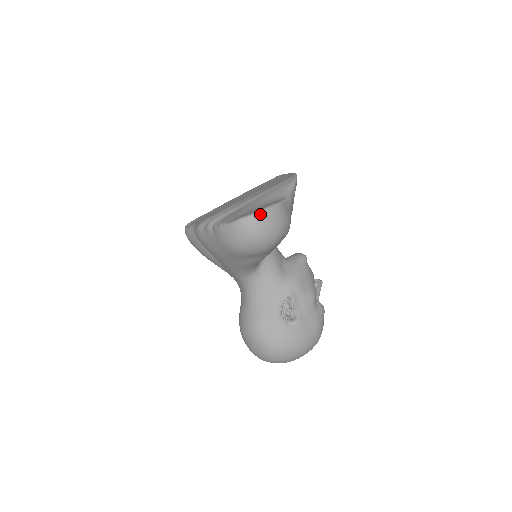
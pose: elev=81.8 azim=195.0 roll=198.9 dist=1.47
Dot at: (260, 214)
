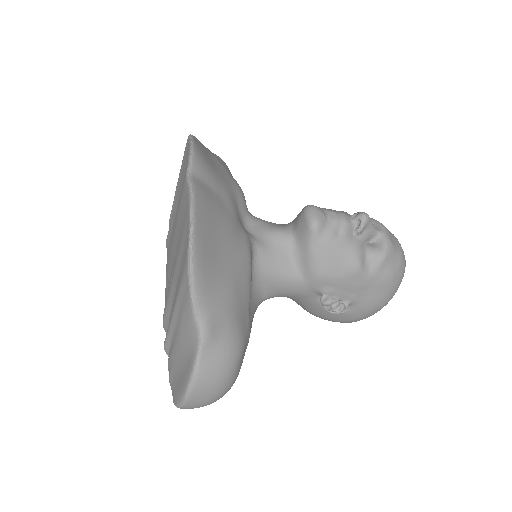
Dot at: (185, 405)
